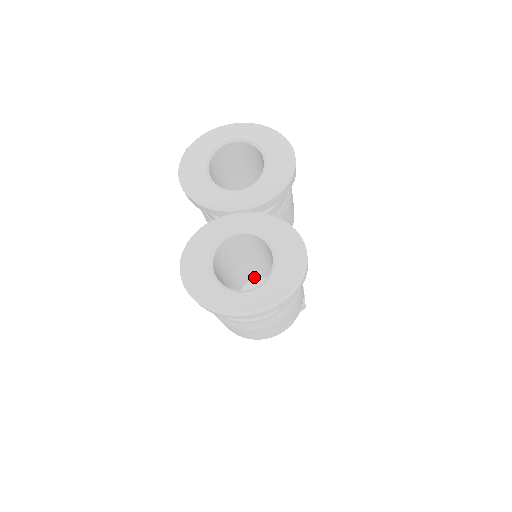
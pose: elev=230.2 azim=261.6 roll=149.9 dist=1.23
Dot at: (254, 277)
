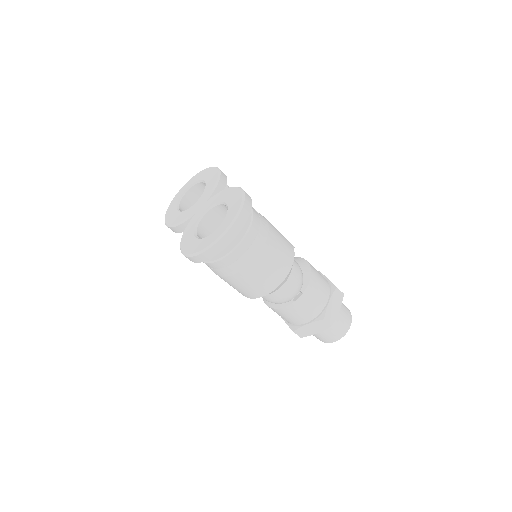
Dot at: occluded
